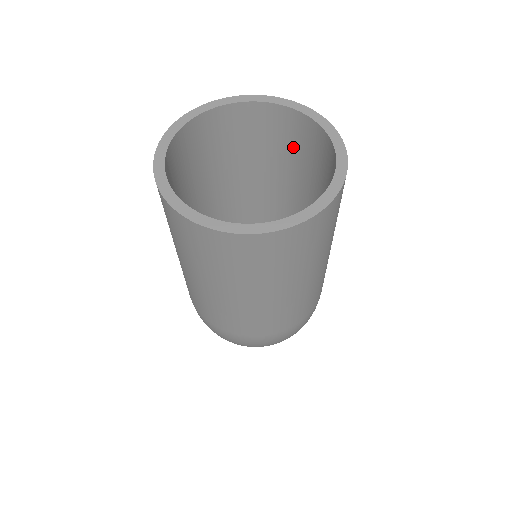
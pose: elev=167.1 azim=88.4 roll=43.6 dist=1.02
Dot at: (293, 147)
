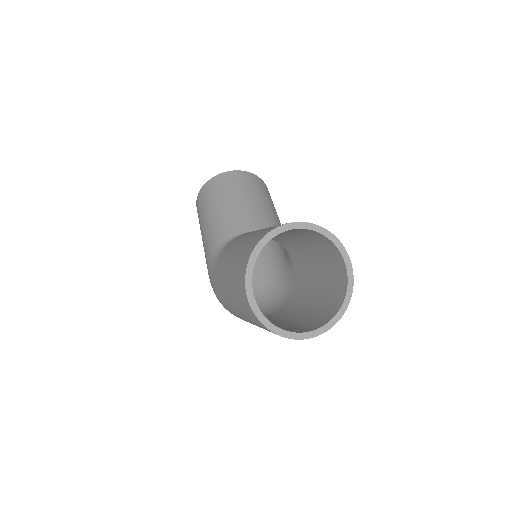
Dot at: (314, 240)
